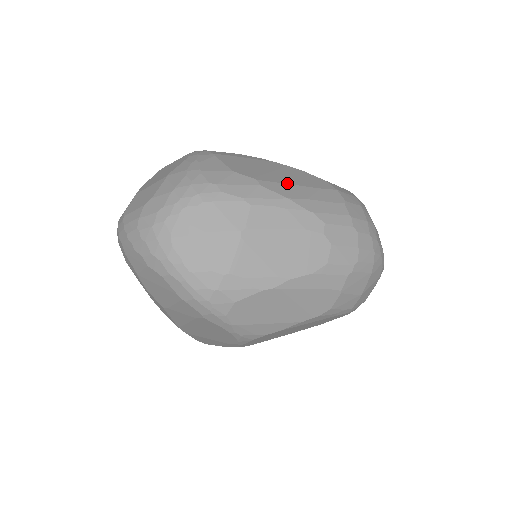
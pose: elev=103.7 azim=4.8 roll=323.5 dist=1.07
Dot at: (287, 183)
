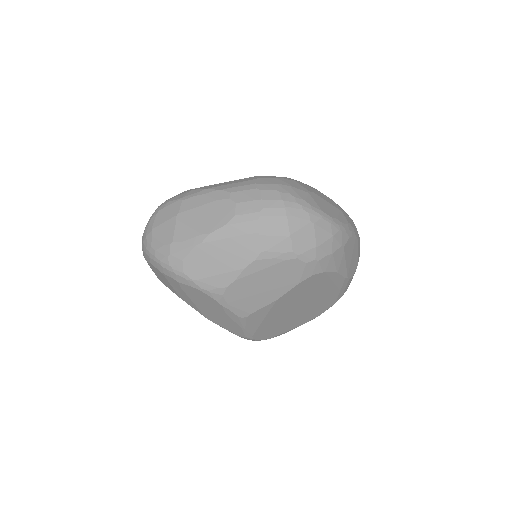
Dot at: (216, 184)
